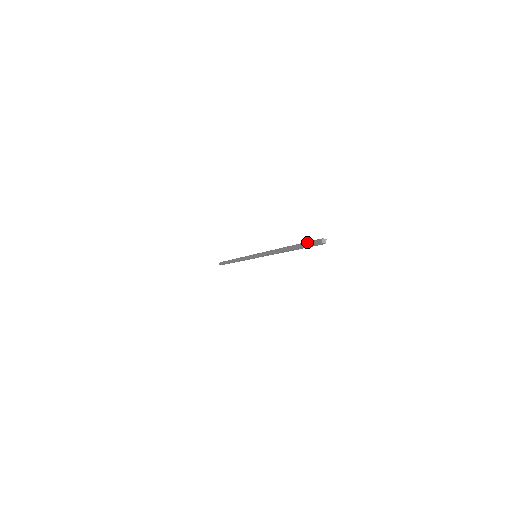
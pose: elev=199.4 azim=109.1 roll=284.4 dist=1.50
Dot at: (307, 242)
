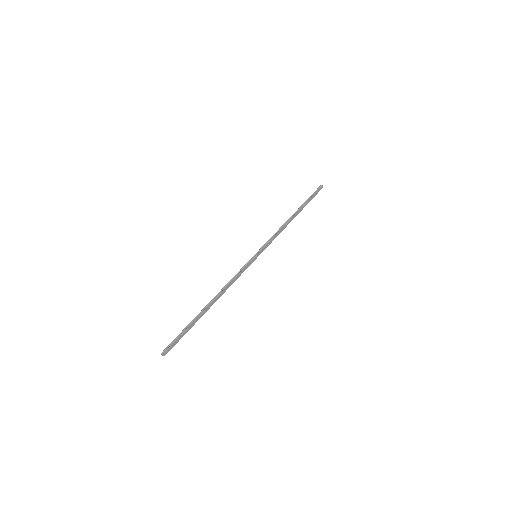
Dot at: (178, 335)
